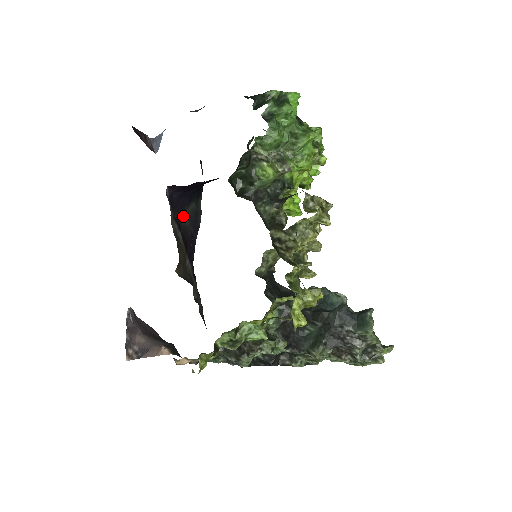
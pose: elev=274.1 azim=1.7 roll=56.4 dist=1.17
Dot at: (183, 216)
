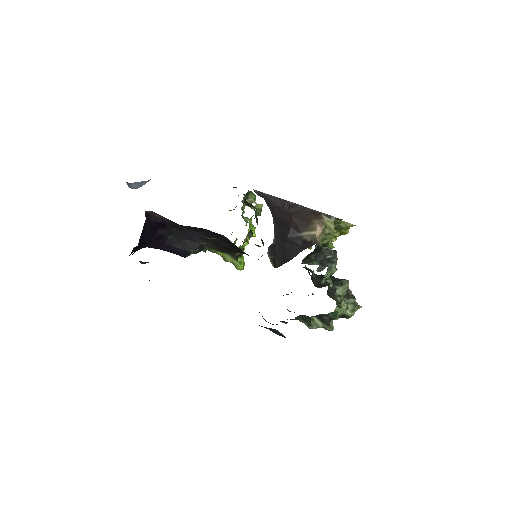
Dot at: occluded
